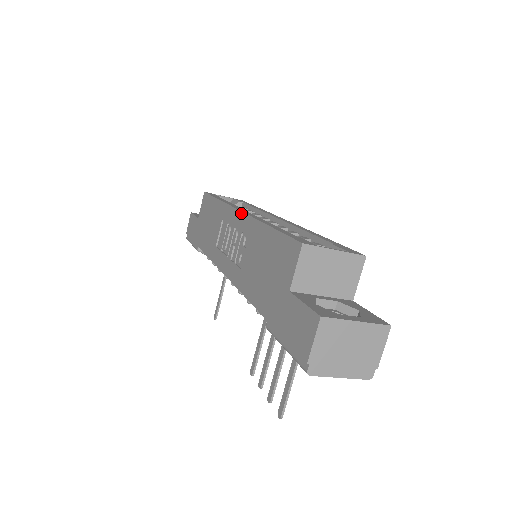
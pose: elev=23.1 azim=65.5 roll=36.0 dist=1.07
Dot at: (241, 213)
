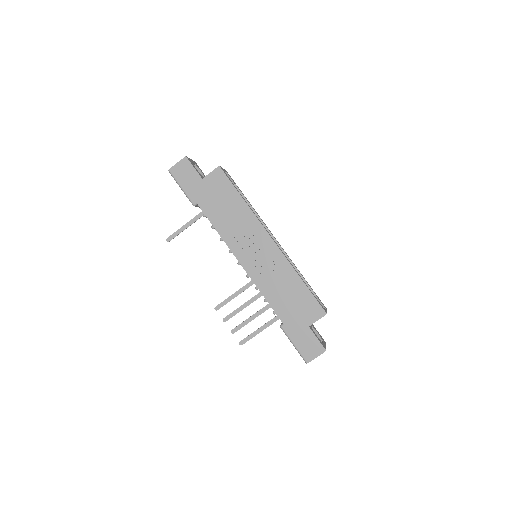
Dot at: (276, 245)
